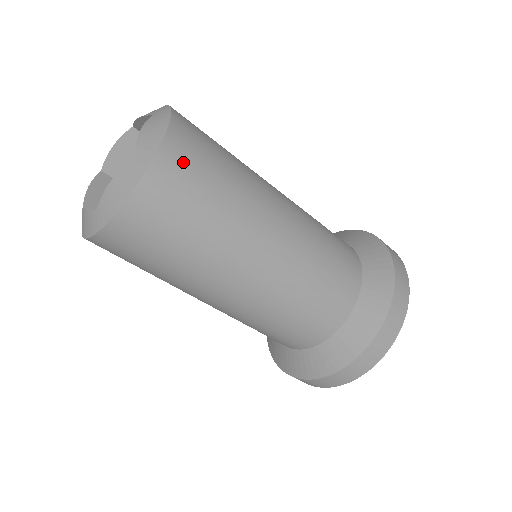
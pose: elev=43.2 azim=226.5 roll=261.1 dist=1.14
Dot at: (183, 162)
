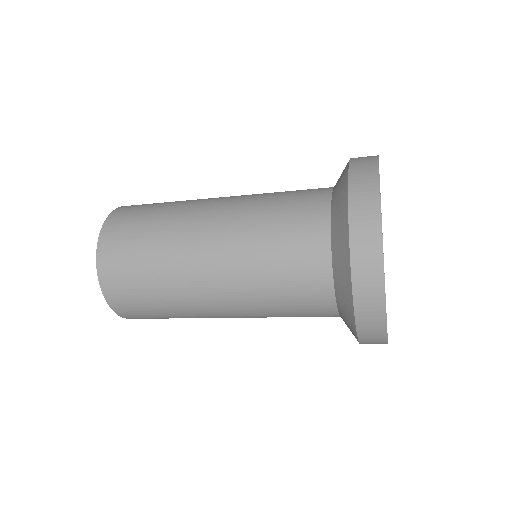
Dot at: (115, 276)
